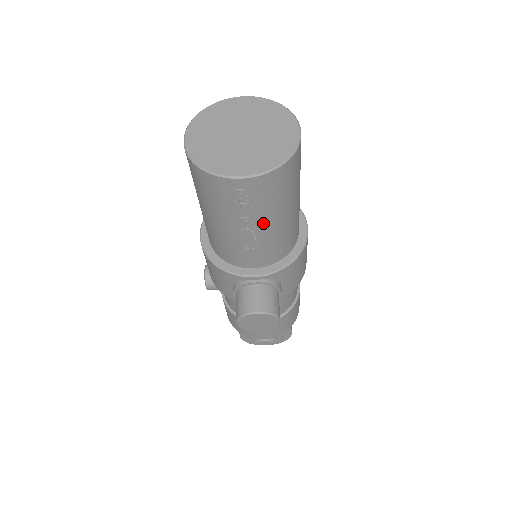
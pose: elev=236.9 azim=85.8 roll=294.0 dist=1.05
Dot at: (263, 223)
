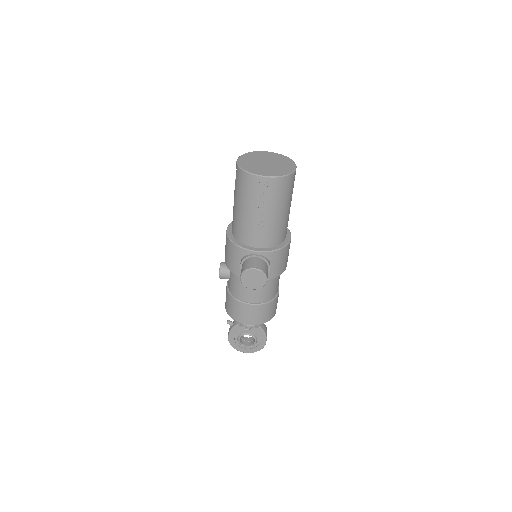
Dot at: (269, 212)
